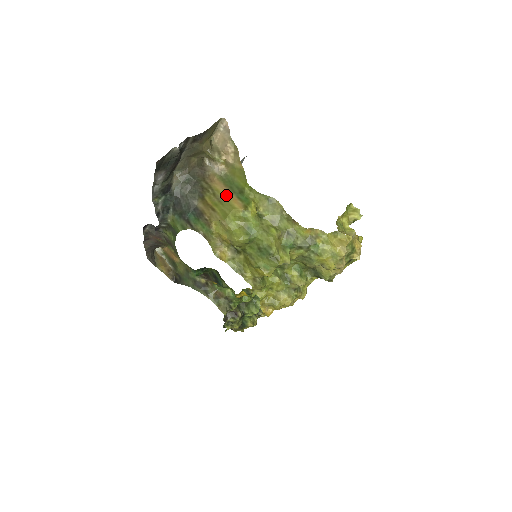
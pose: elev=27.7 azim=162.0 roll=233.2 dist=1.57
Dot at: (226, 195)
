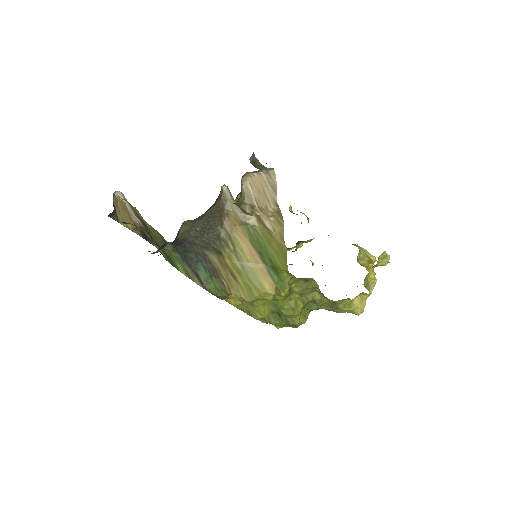
Dot at: (253, 262)
